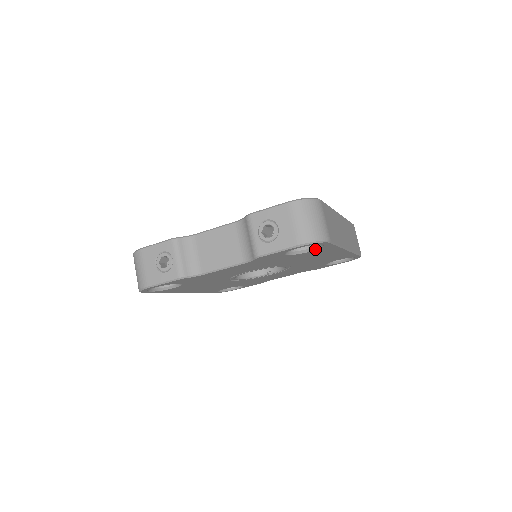
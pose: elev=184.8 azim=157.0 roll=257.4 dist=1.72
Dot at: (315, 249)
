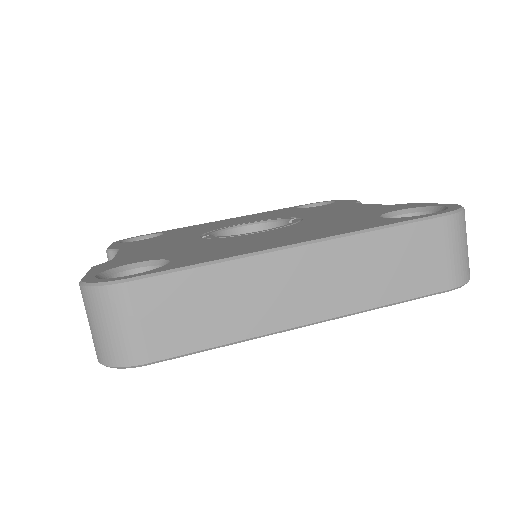
Dot at: occluded
